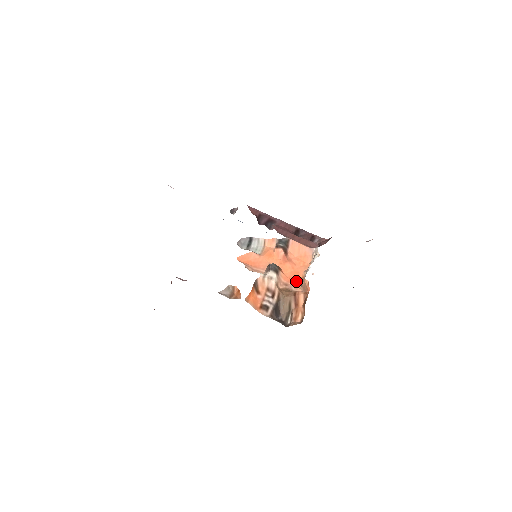
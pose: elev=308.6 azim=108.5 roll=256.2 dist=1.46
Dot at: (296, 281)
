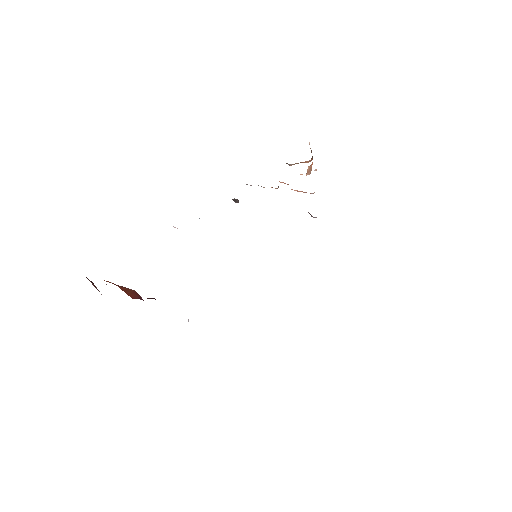
Dot at: occluded
